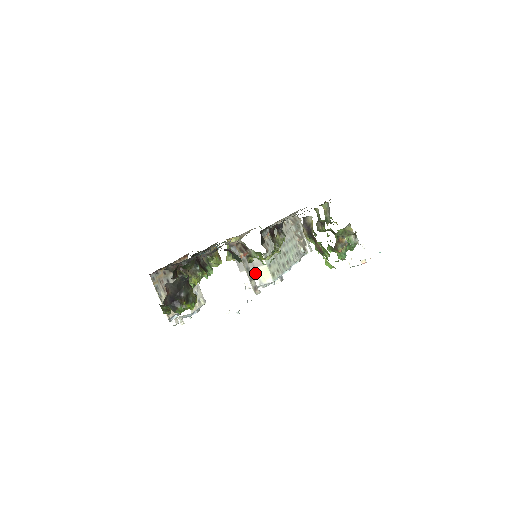
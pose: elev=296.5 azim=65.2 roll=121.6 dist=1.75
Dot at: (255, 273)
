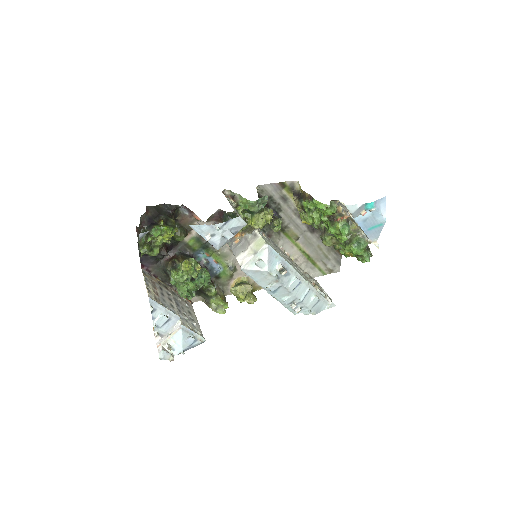
Dot at: (250, 249)
